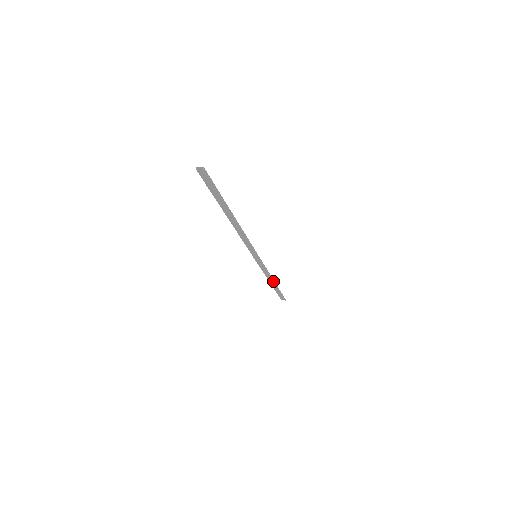
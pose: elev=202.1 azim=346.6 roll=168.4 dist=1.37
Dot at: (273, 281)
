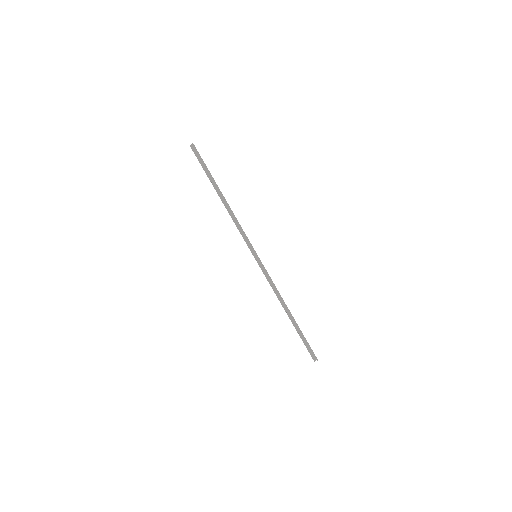
Dot at: (286, 307)
